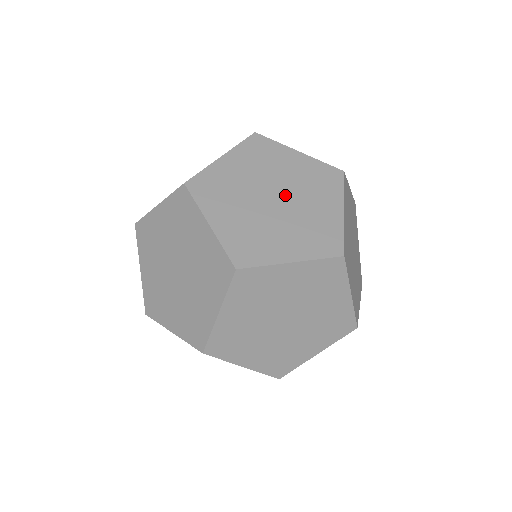
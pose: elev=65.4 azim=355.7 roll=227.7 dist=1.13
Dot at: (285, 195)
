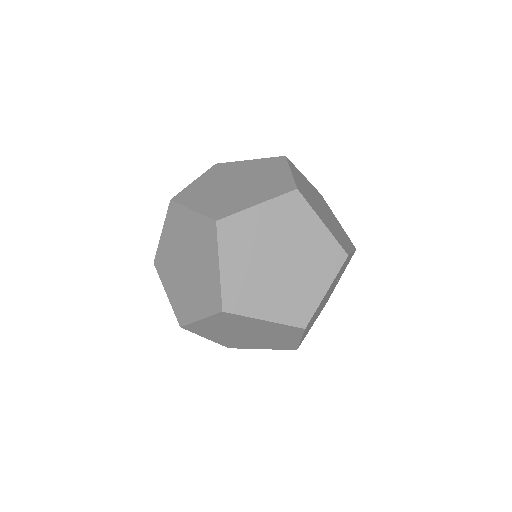
Dot at: (244, 180)
